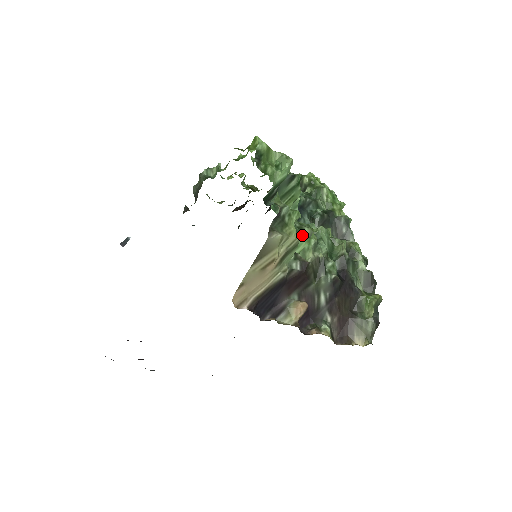
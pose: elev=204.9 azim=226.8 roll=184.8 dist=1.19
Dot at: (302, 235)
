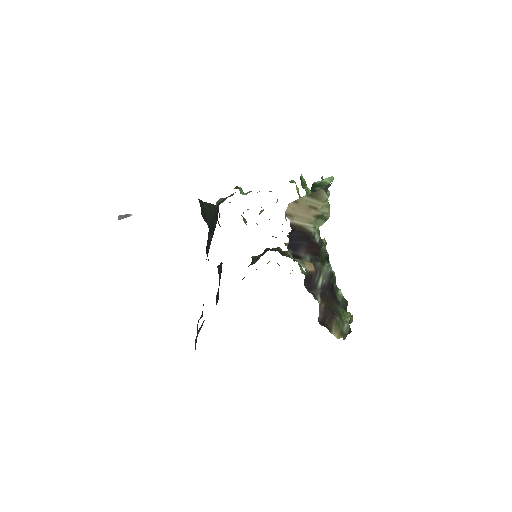
Dot at: (319, 232)
